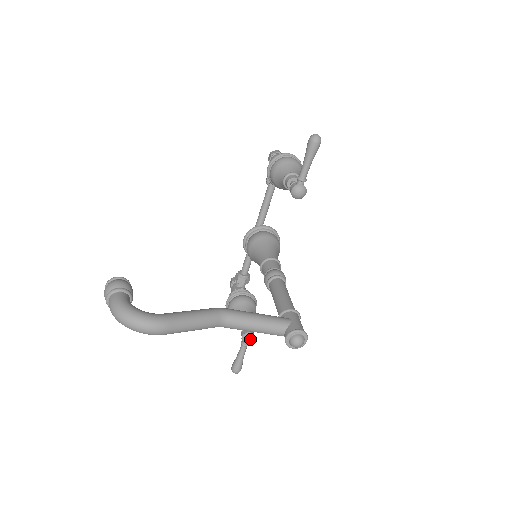
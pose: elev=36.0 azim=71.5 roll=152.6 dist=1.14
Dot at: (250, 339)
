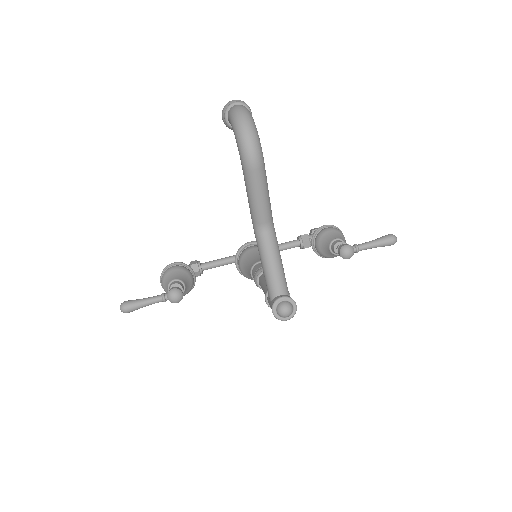
Dot at: (177, 298)
